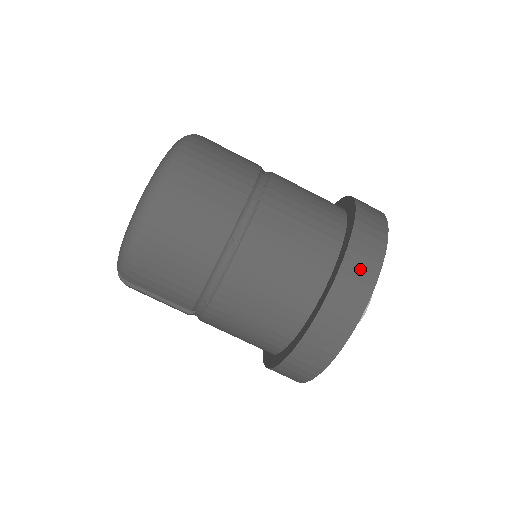
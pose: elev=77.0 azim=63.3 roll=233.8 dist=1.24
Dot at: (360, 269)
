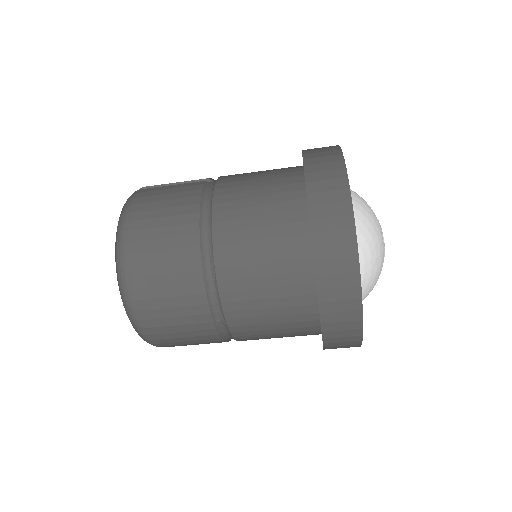
Dot at: (339, 302)
